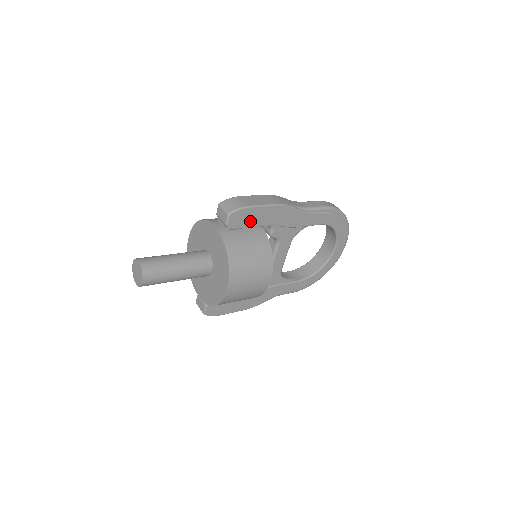
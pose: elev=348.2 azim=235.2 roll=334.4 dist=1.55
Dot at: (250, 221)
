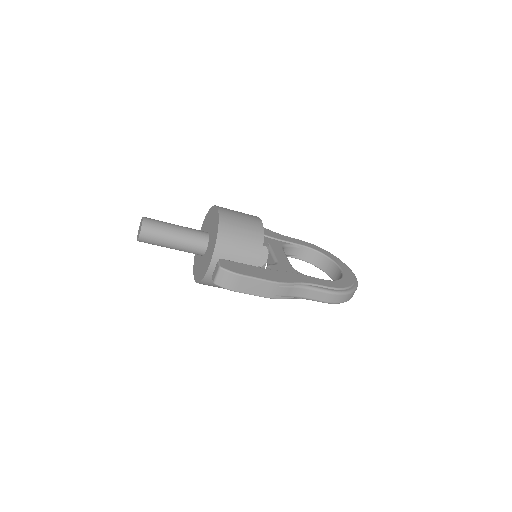
Dot at: occluded
